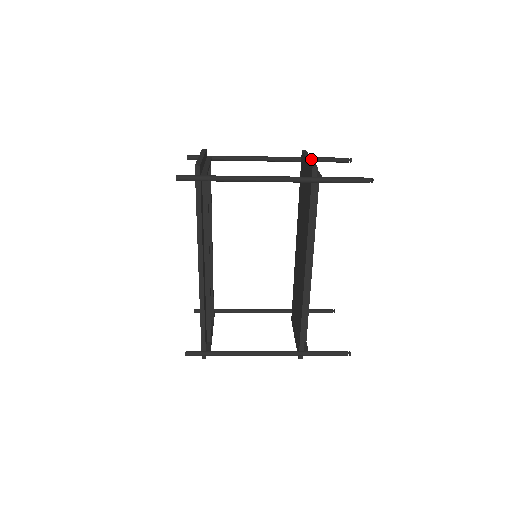
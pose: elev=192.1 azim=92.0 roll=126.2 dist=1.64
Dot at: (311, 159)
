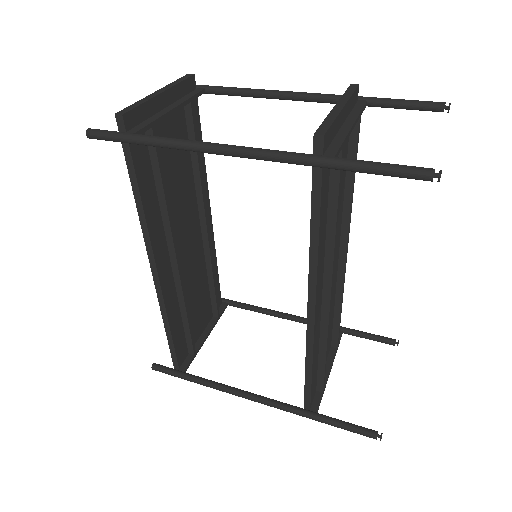
Dot at: (338, 110)
